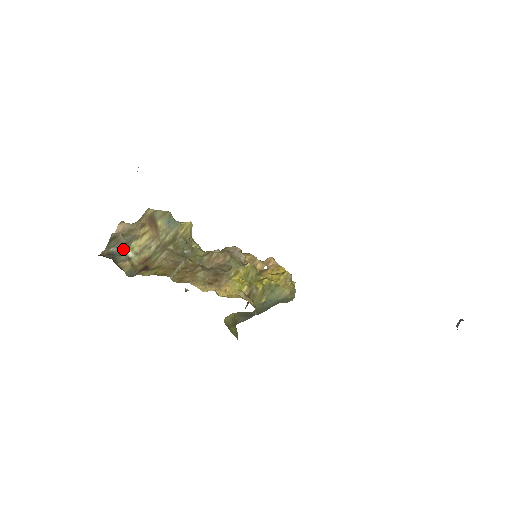
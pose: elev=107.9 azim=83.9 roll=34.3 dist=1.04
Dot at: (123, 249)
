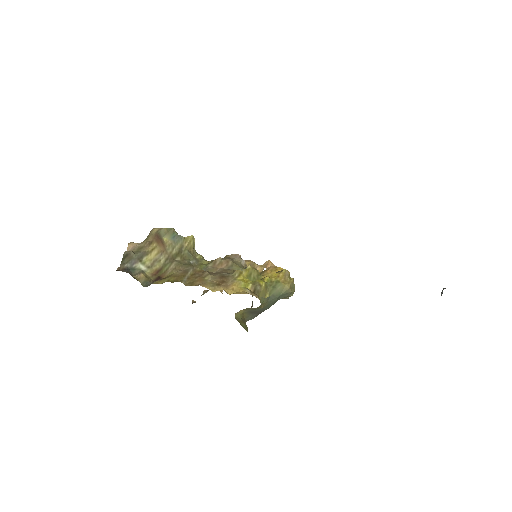
Dot at: (136, 264)
